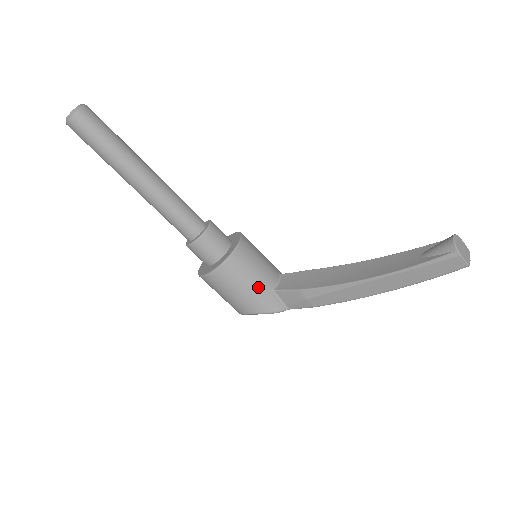
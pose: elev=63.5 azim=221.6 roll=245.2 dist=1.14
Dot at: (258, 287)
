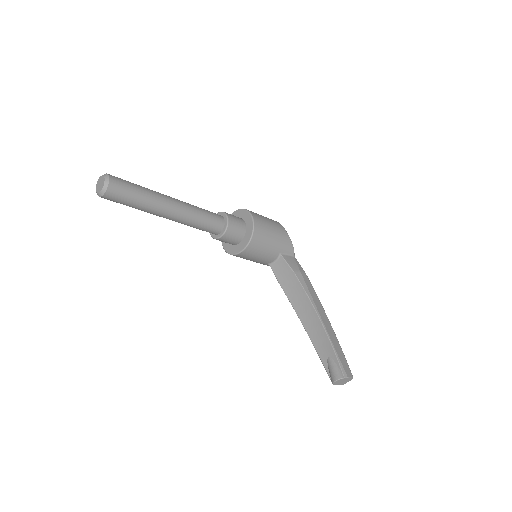
Dot at: (256, 262)
